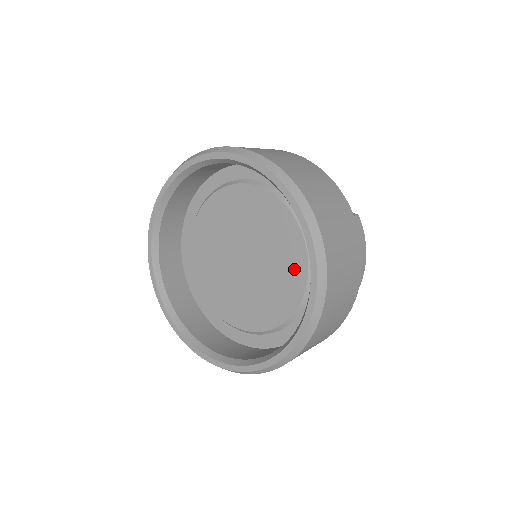
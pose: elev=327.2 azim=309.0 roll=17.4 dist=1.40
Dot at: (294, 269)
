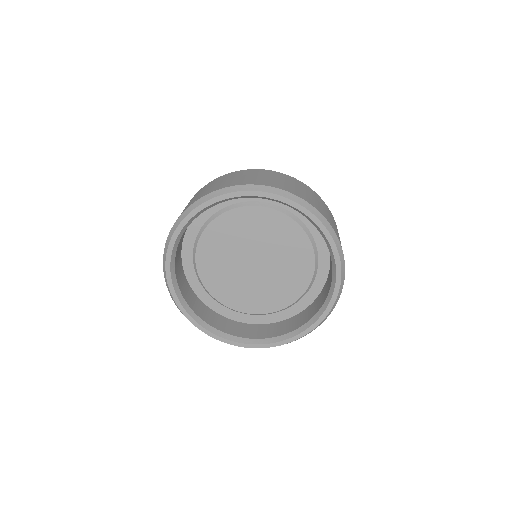
Dot at: (303, 261)
